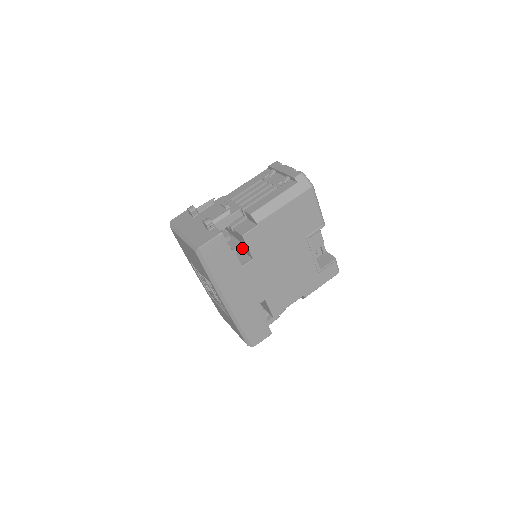
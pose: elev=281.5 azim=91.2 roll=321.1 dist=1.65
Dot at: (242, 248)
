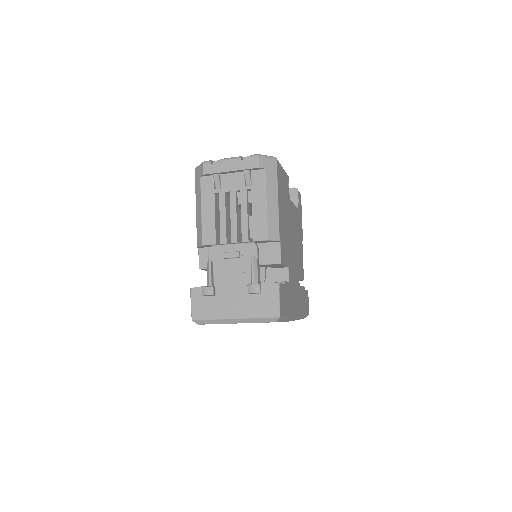
Dot at: (265, 268)
